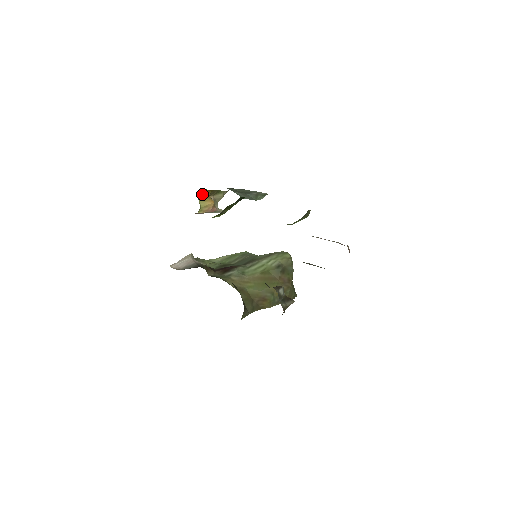
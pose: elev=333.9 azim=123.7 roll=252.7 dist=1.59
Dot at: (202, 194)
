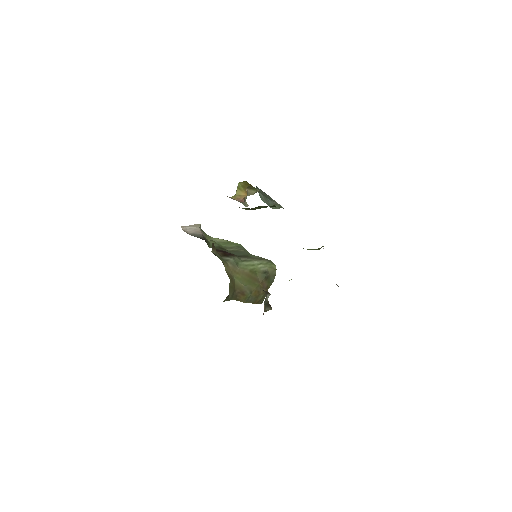
Dot at: (242, 184)
